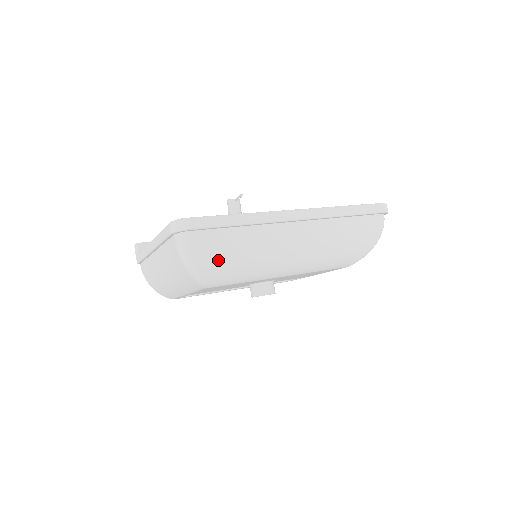
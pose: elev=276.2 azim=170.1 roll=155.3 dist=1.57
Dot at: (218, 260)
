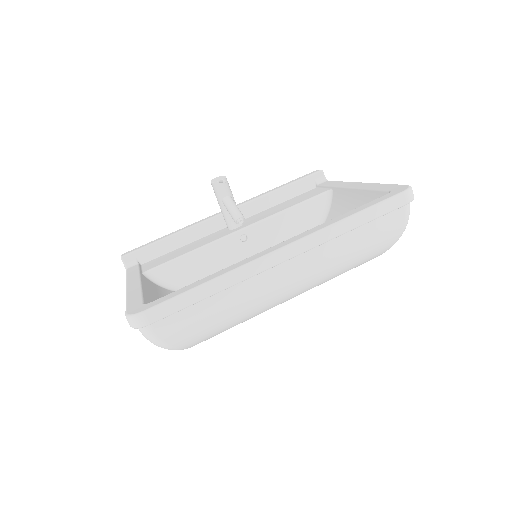
Dot at: (197, 333)
